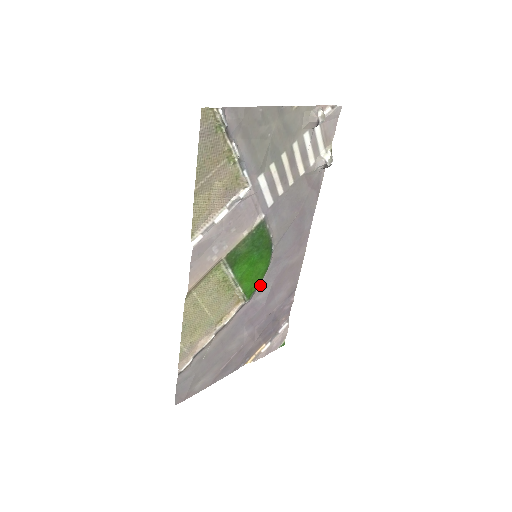
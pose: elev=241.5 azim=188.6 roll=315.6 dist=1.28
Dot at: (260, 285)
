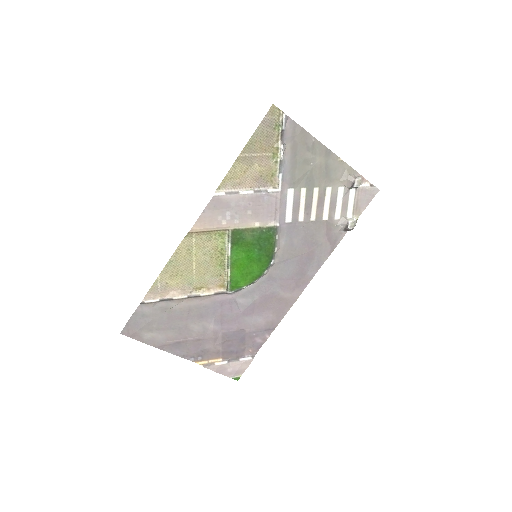
Dot at: (247, 289)
